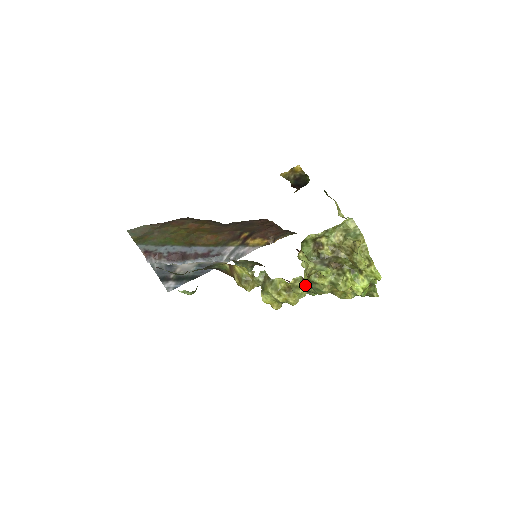
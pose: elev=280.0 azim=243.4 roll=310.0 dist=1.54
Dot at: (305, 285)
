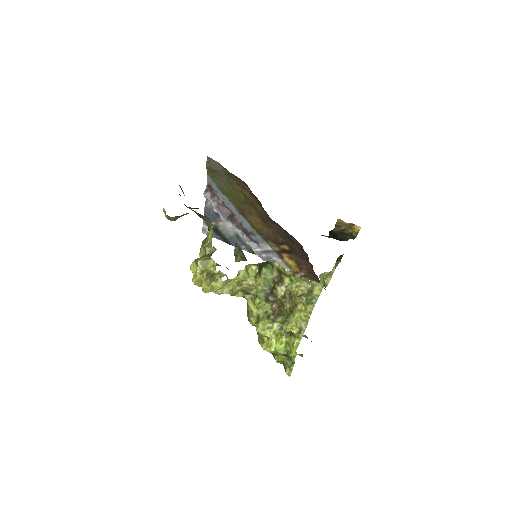
Dot at: (219, 282)
